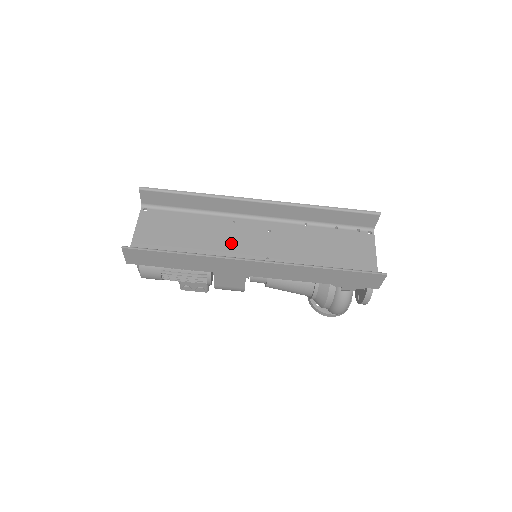
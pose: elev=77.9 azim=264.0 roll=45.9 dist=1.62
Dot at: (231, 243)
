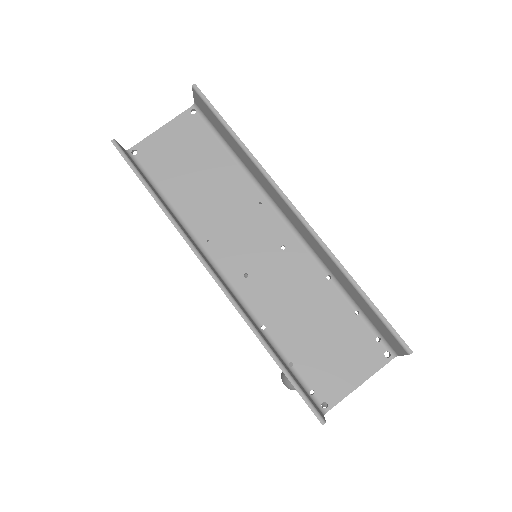
Dot at: (231, 225)
